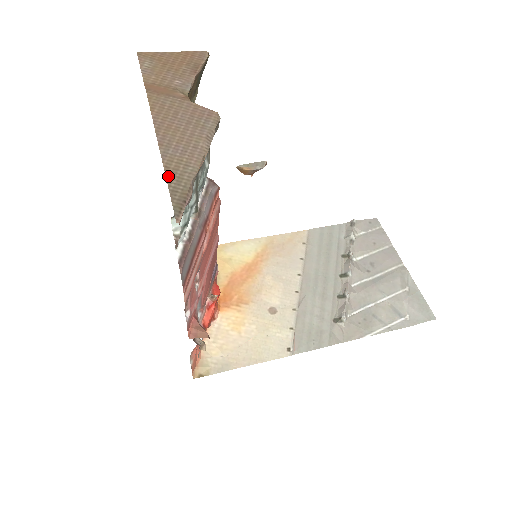
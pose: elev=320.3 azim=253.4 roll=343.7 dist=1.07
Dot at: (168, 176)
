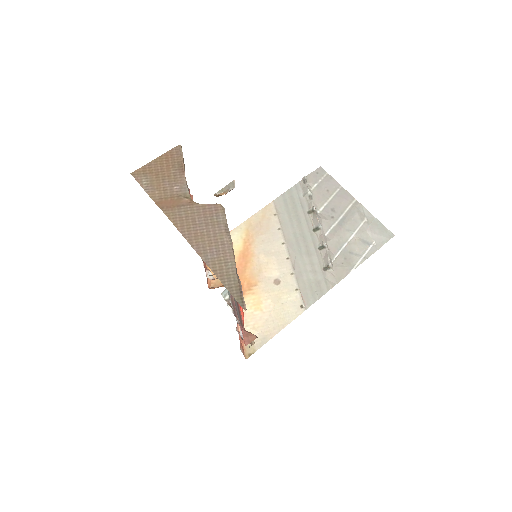
Dot at: (220, 278)
